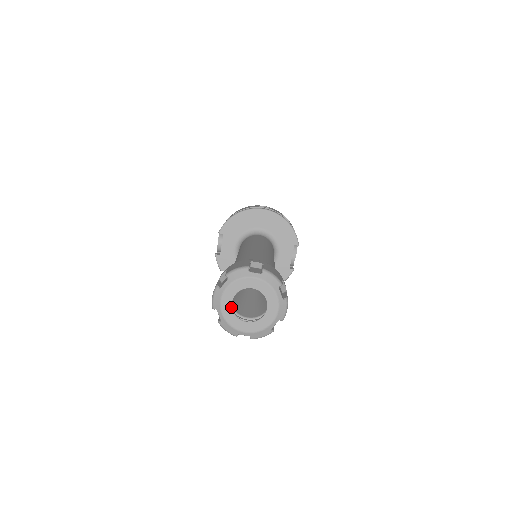
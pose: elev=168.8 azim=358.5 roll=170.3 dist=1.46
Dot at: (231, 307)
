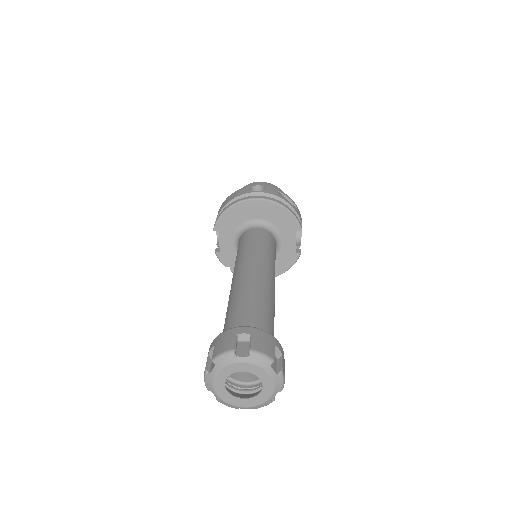
Dot at: (225, 389)
